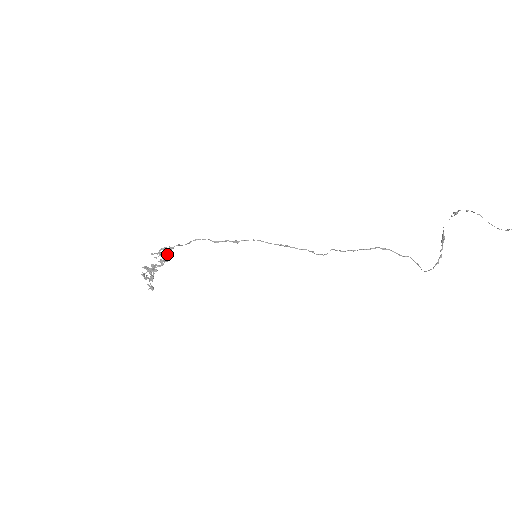
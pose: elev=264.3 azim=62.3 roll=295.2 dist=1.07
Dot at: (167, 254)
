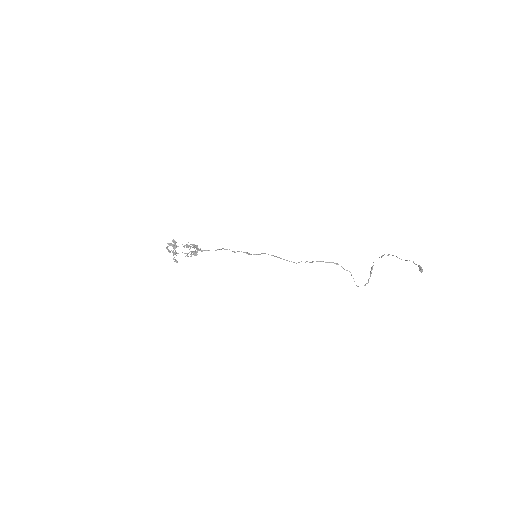
Dot at: (196, 251)
